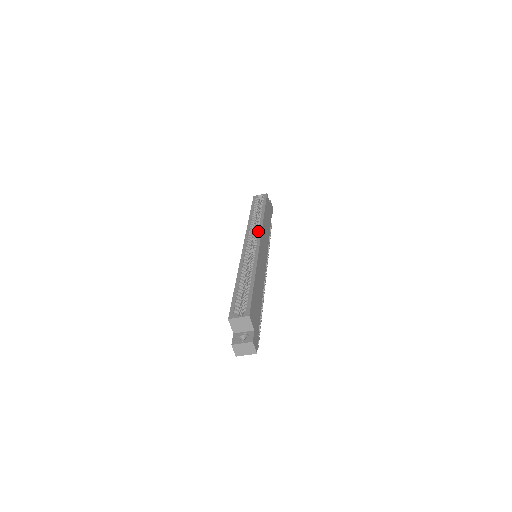
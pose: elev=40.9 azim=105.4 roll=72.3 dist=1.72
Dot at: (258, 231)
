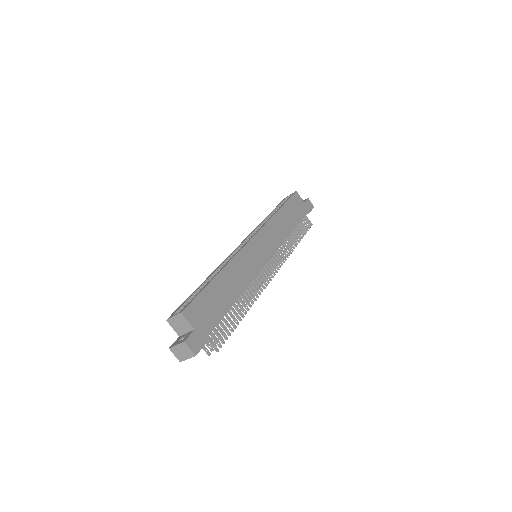
Dot at: (258, 229)
